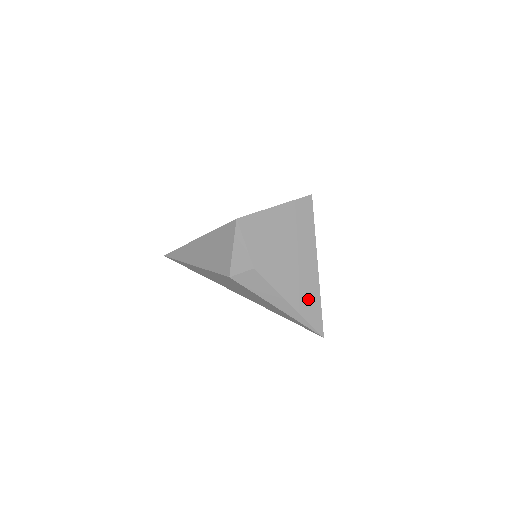
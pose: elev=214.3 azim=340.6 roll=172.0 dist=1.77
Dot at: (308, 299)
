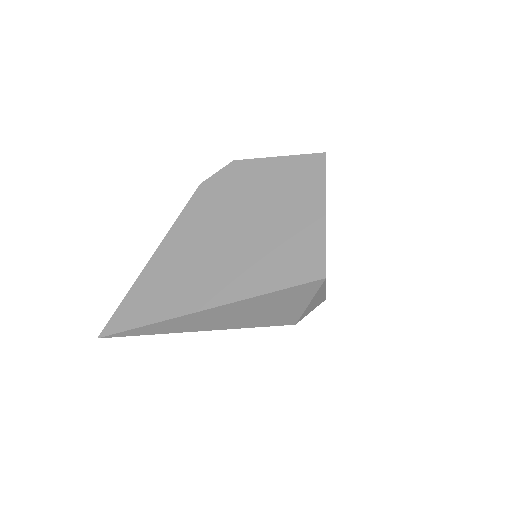
Dot at: occluded
